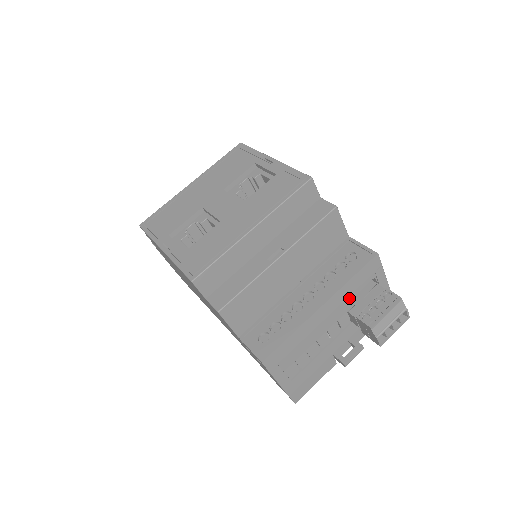
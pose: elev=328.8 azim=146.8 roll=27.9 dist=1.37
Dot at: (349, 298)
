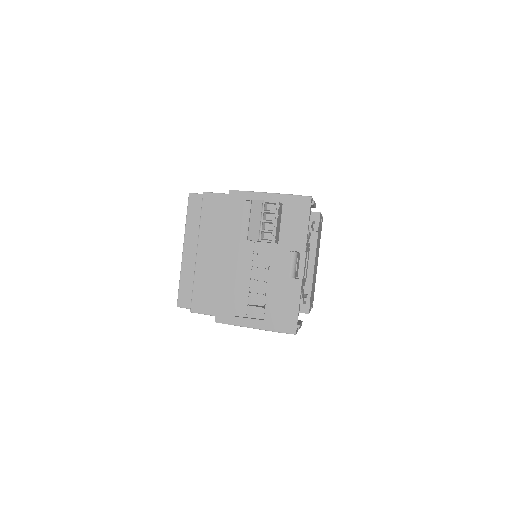
Dot at: (243, 233)
